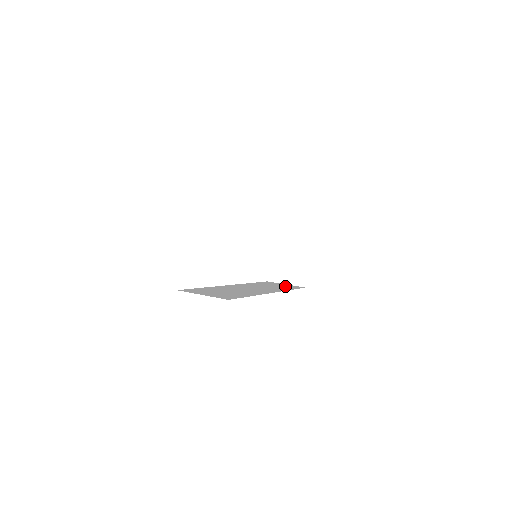
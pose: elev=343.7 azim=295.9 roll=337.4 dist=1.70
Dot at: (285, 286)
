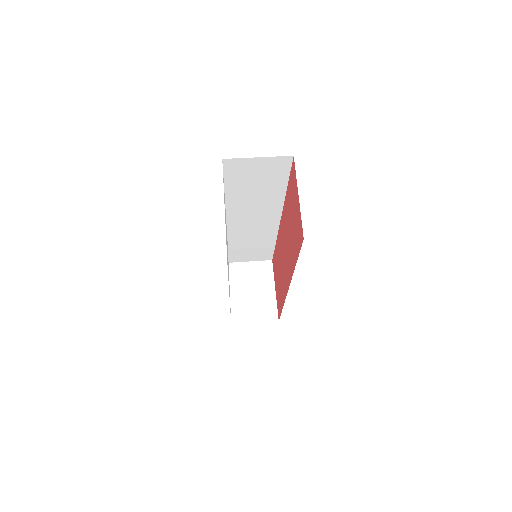
Dot at: occluded
